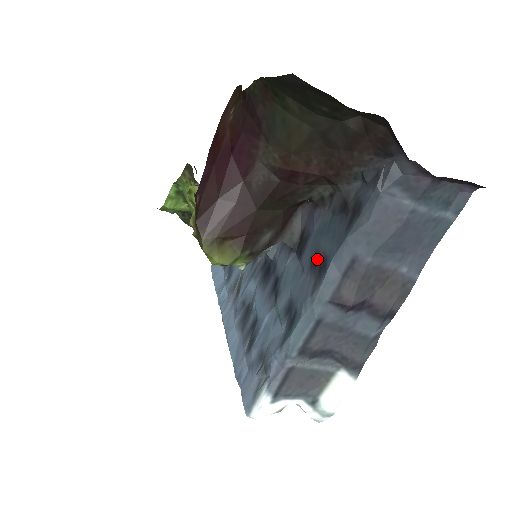
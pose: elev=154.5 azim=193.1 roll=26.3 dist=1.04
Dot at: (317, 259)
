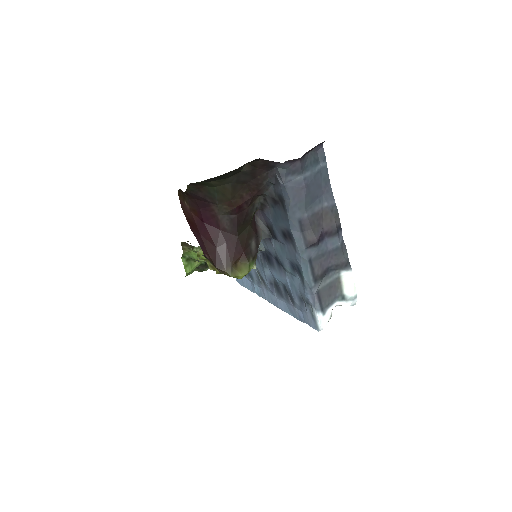
Dot at: (284, 234)
